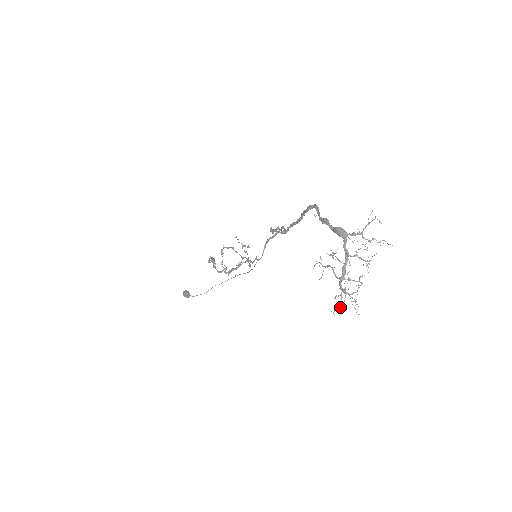
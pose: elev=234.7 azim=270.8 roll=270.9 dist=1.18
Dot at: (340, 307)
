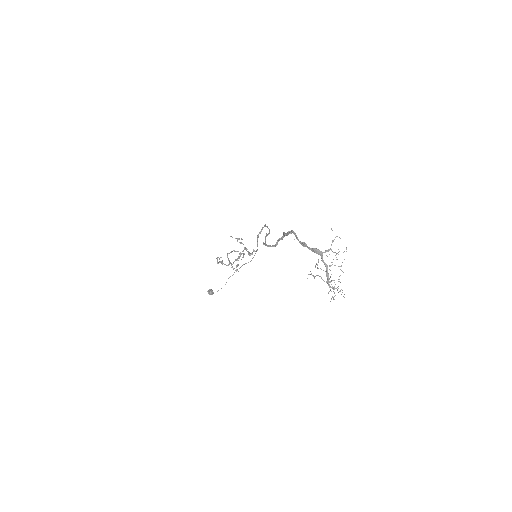
Dot at: (333, 299)
